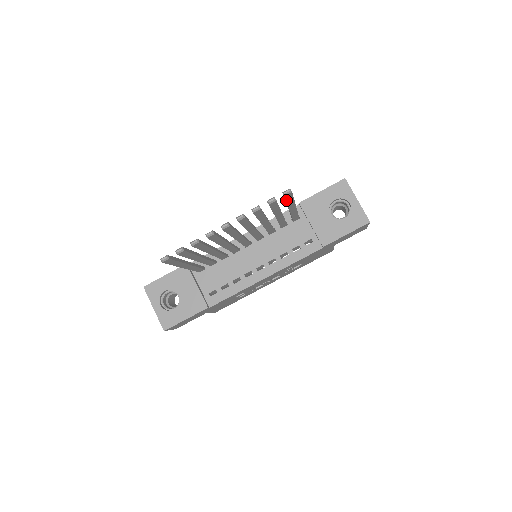
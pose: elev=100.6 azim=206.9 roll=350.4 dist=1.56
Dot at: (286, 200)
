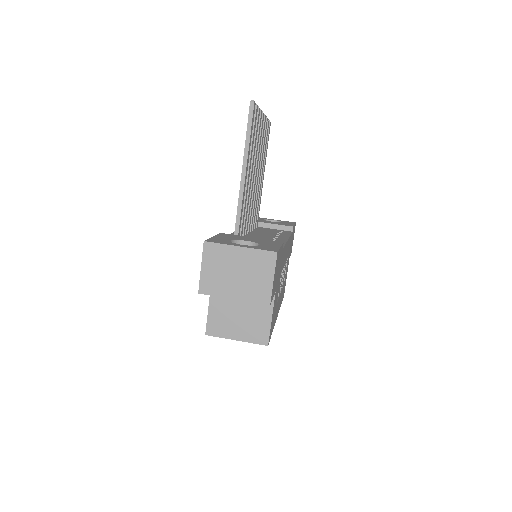
Dot at: (268, 137)
